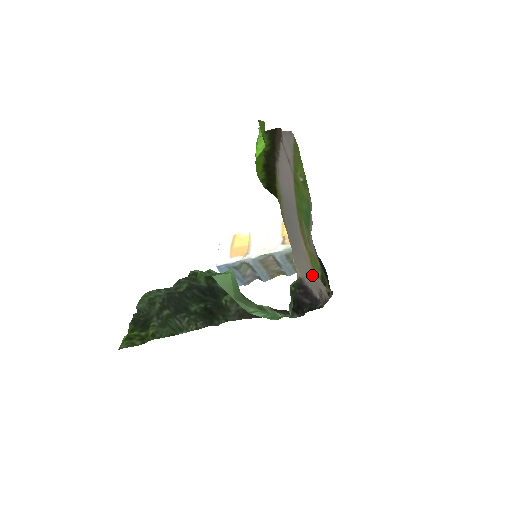
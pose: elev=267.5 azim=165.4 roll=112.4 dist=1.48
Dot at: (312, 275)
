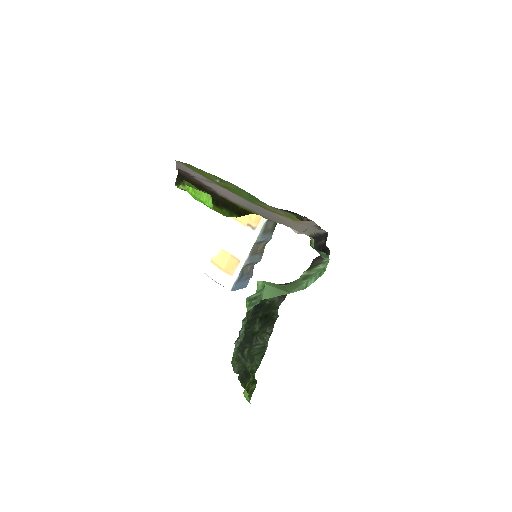
Dot at: (306, 225)
